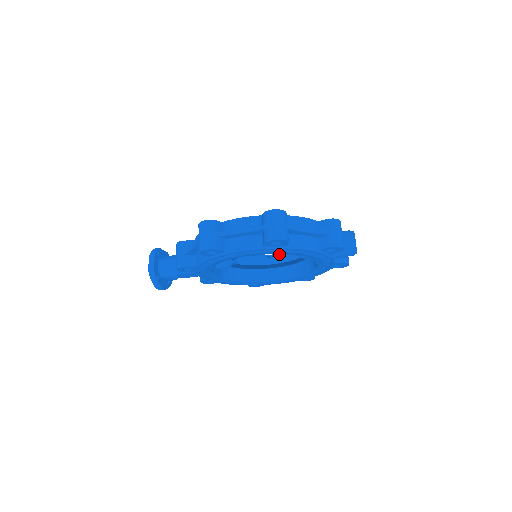
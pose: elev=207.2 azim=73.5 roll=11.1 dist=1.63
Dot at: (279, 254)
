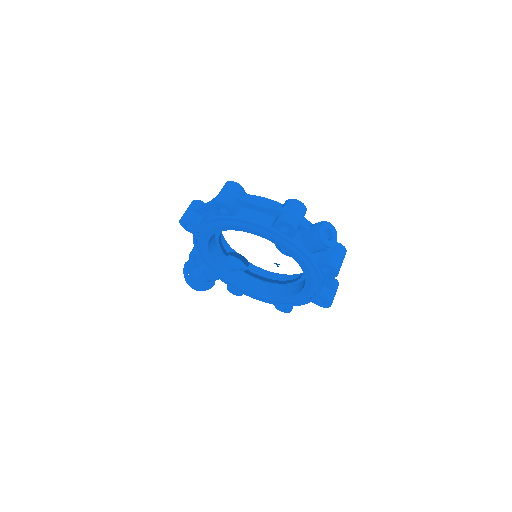
Dot at: (301, 273)
